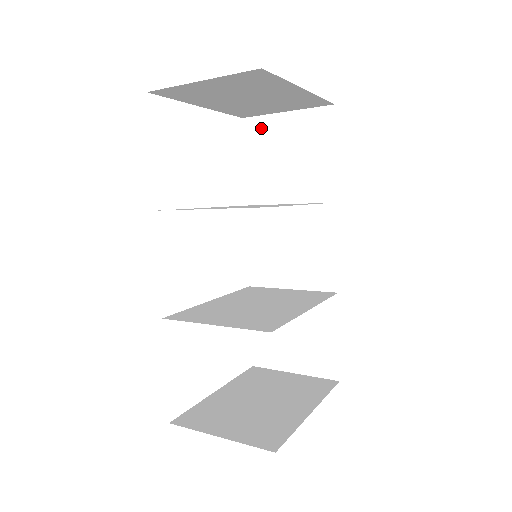
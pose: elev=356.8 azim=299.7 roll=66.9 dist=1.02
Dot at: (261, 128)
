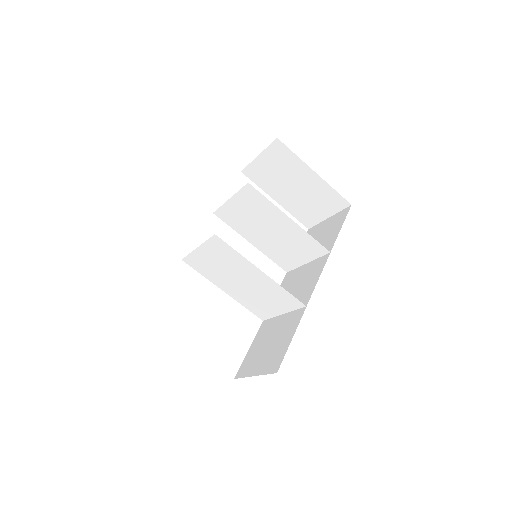
Dot at: (314, 230)
